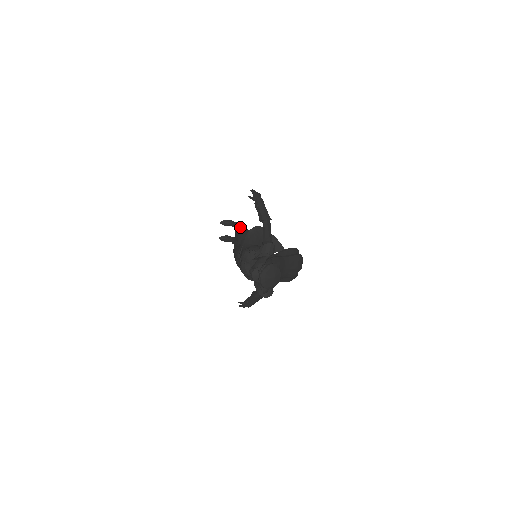
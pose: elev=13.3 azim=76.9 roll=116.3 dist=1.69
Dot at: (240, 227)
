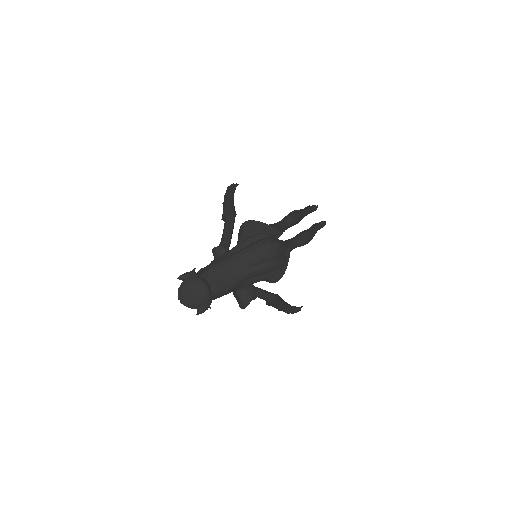
Dot at: occluded
